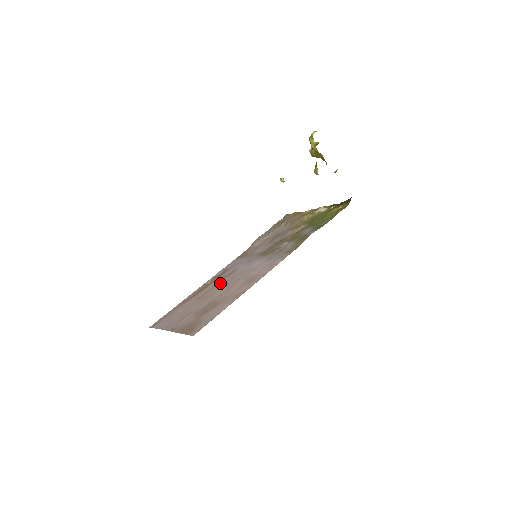
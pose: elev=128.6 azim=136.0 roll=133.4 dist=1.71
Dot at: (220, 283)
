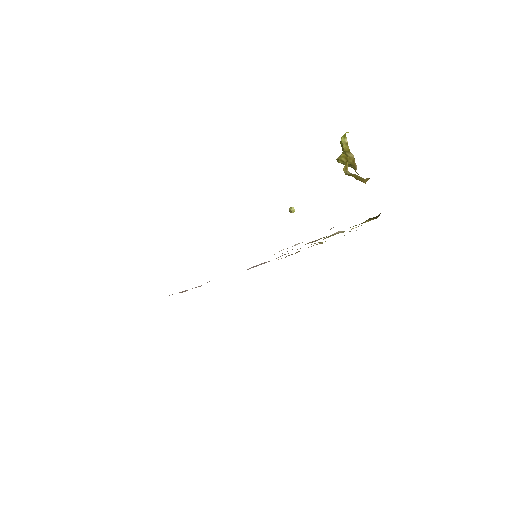
Dot at: occluded
